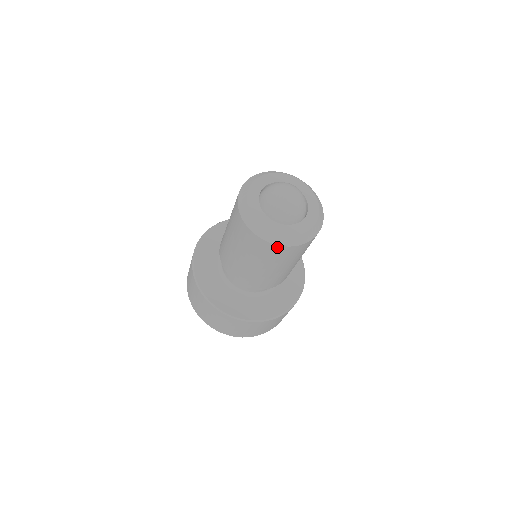
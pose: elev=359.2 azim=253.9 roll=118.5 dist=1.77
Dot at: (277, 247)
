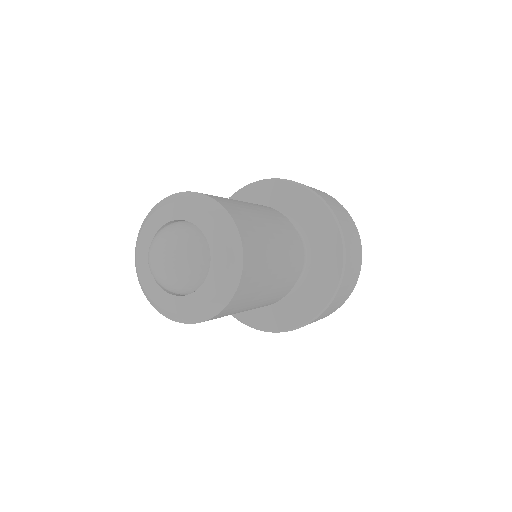
Dot at: occluded
